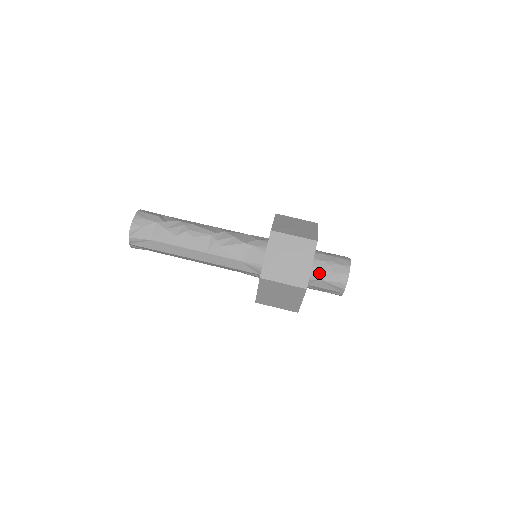
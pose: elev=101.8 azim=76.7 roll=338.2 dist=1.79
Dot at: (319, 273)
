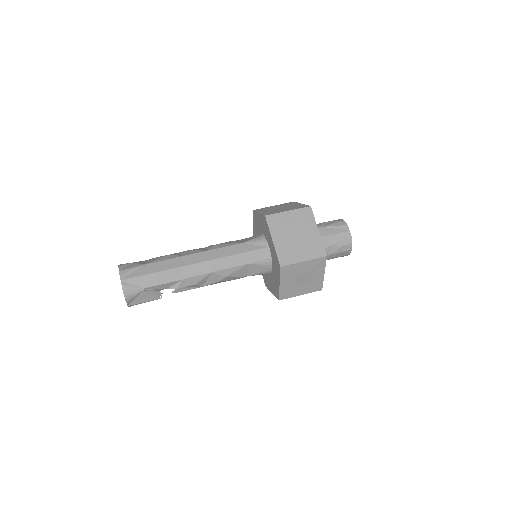
Dot at: occluded
